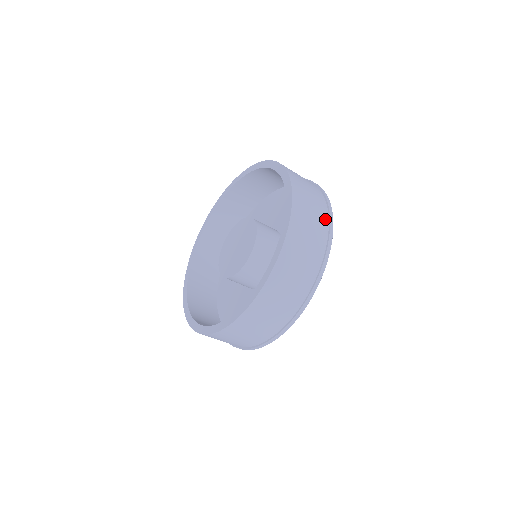
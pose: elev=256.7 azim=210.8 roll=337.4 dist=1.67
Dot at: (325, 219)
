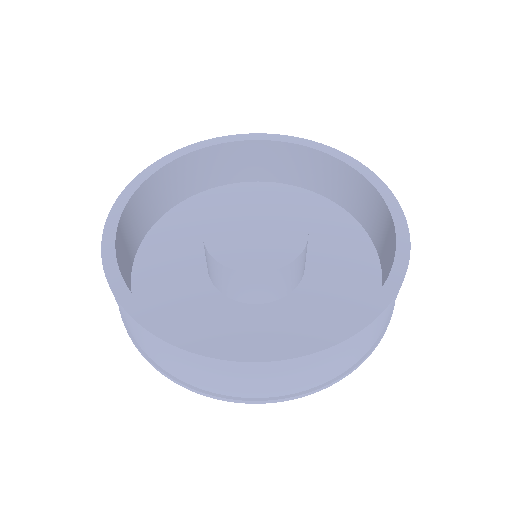
Dot at: (376, 339)
